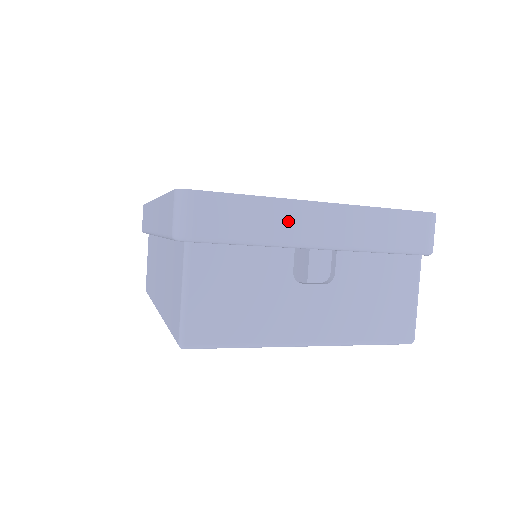
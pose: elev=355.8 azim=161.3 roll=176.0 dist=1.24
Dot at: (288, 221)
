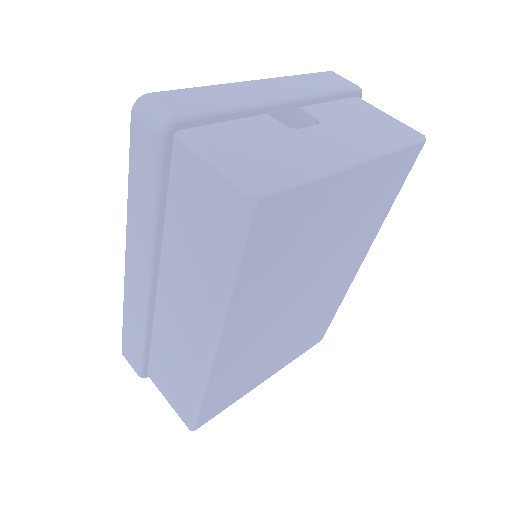
Dot at: (242, 93)
